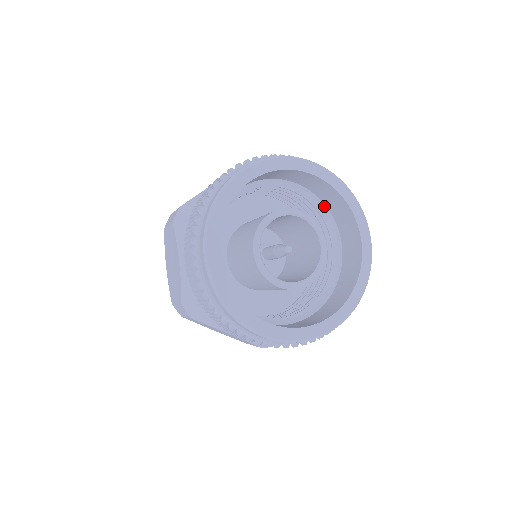
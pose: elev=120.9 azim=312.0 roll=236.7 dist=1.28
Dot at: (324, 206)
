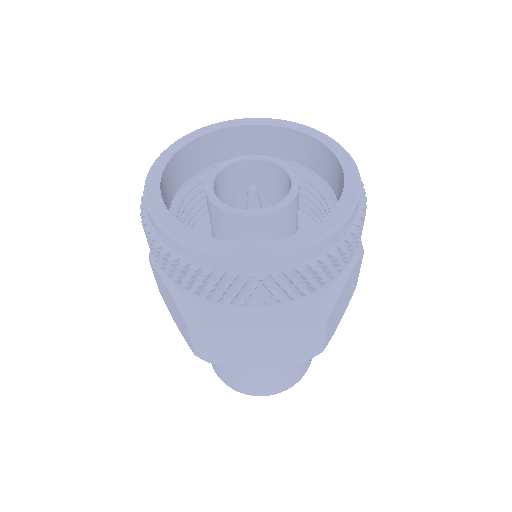
Dot at: occluded
